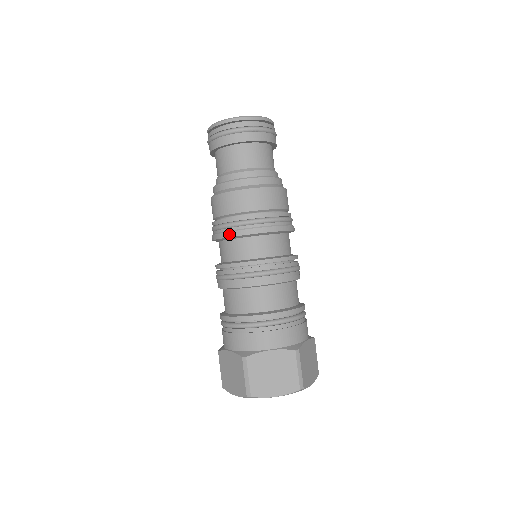
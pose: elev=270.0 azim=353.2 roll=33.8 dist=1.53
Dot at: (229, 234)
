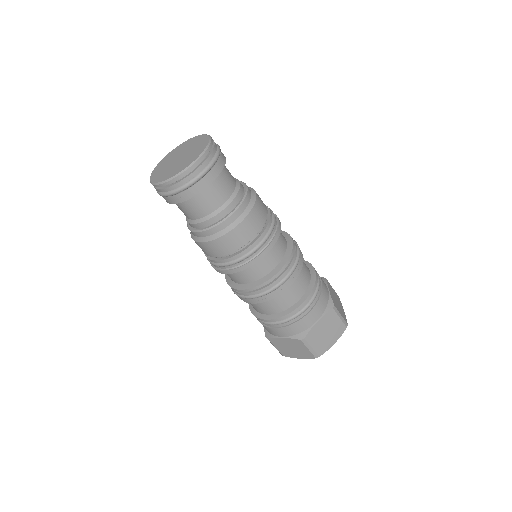
Dot at: (242, 268)
